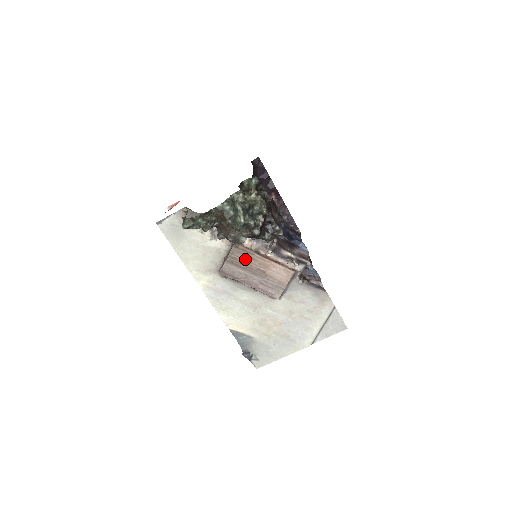
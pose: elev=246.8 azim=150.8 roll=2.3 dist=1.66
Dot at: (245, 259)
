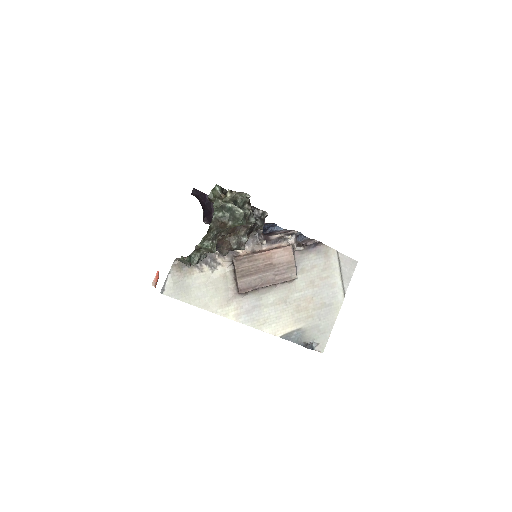
Dot at: (250, 265)
